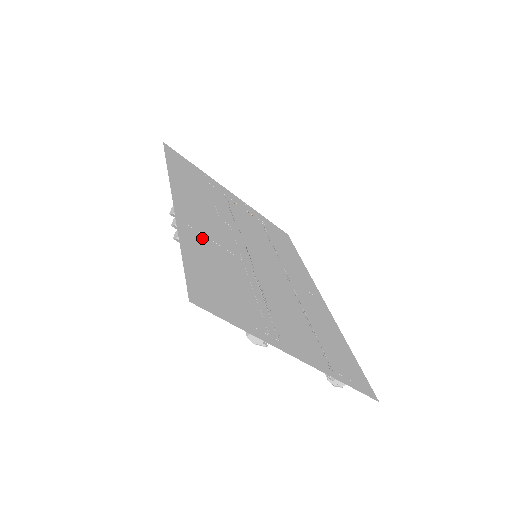
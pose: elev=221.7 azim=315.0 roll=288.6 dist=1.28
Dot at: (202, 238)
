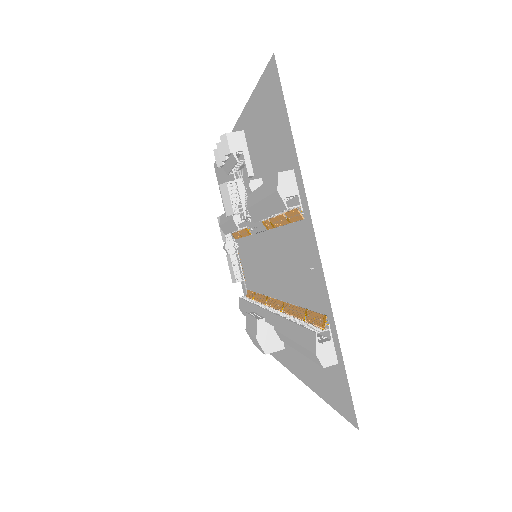
Dot at: (249, 149)
